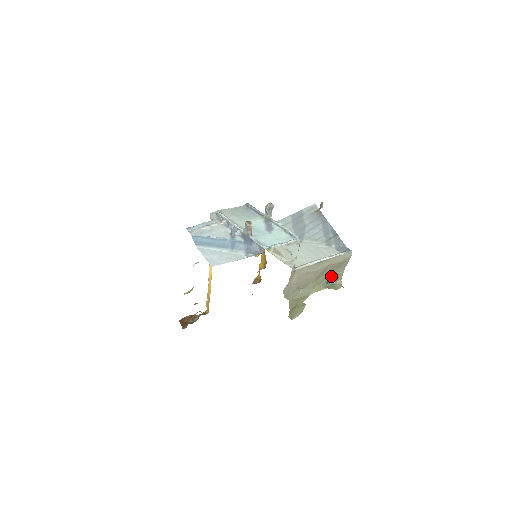
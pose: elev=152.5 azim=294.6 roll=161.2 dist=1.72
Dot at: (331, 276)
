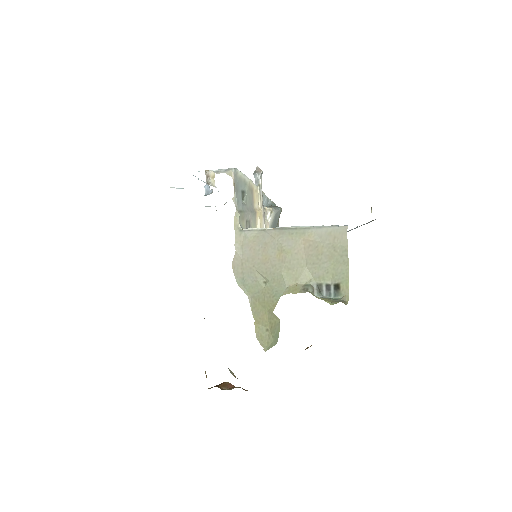
Dot at: (324, 278)
